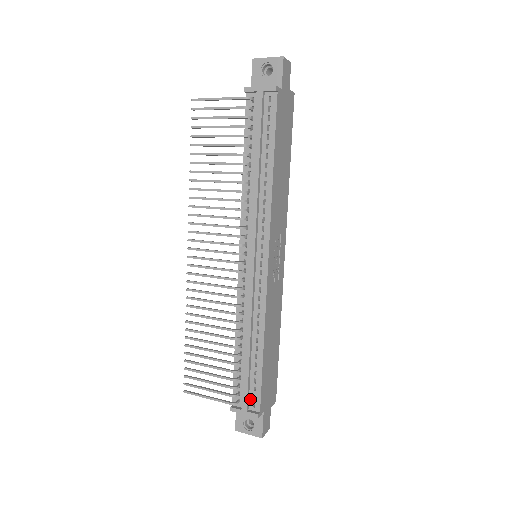
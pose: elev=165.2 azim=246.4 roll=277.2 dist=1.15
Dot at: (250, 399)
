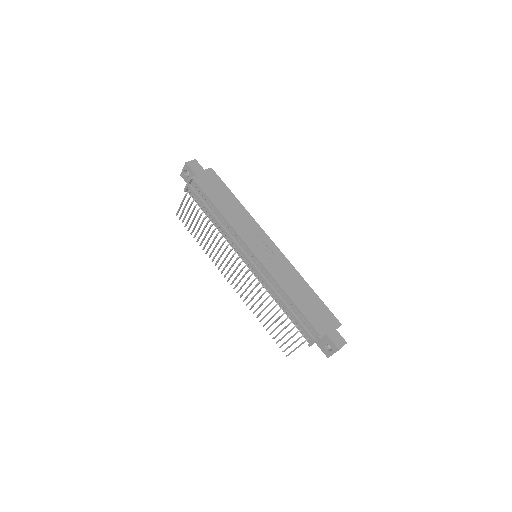
Dot at: (311, 332)
